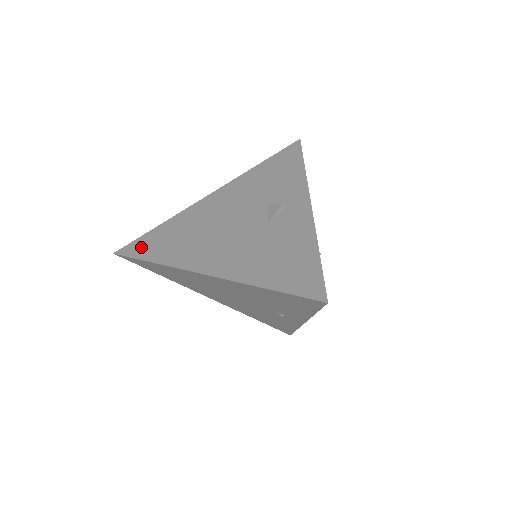
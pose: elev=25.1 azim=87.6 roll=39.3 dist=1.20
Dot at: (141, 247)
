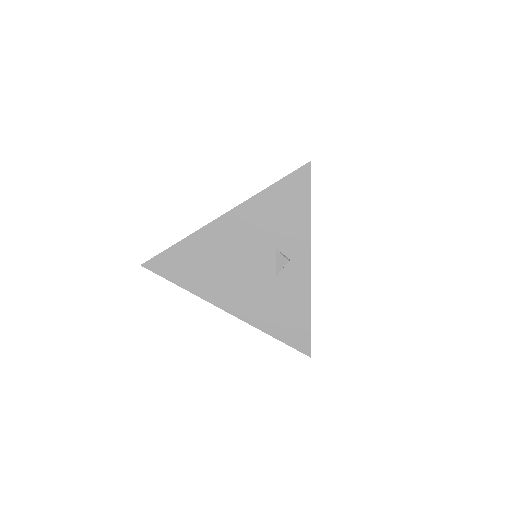
Dot at: (166, 266)
